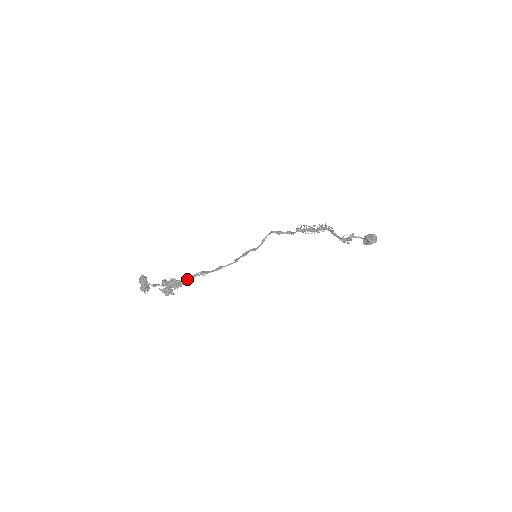
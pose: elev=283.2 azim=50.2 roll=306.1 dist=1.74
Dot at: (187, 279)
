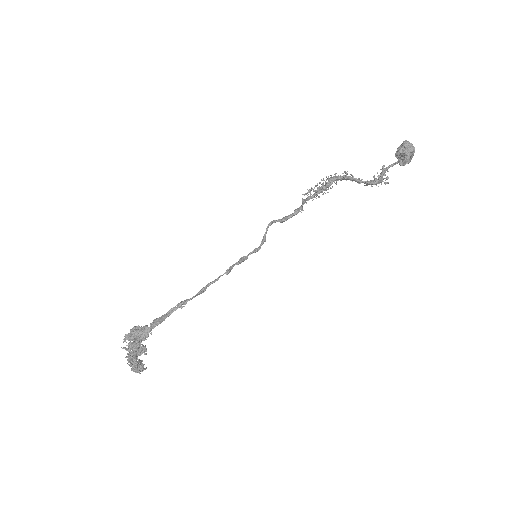
Dot at: (157, 320)
